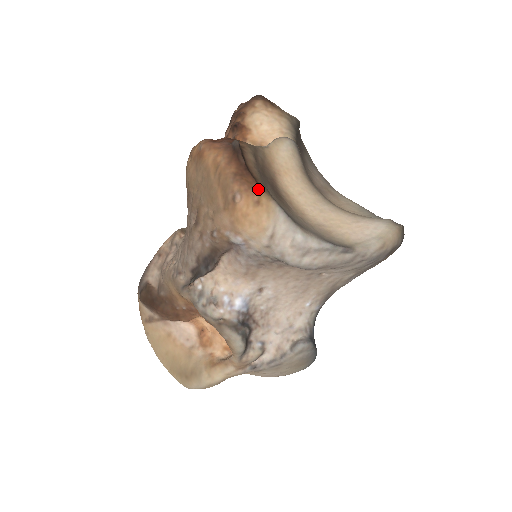
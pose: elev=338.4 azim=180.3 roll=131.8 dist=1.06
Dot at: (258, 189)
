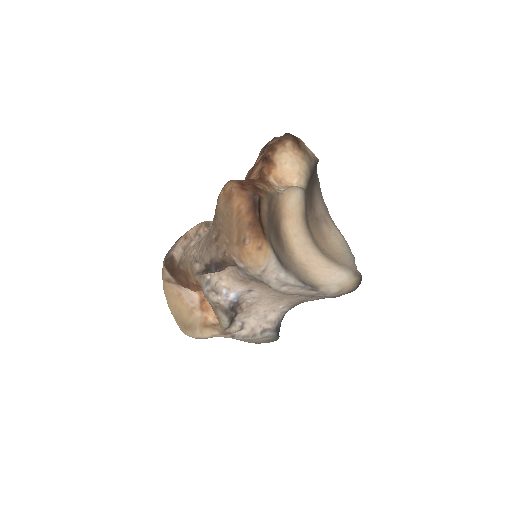
Dot at: (263, 238)
